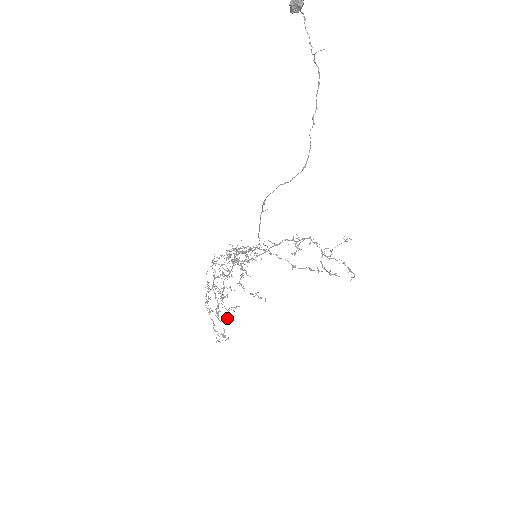
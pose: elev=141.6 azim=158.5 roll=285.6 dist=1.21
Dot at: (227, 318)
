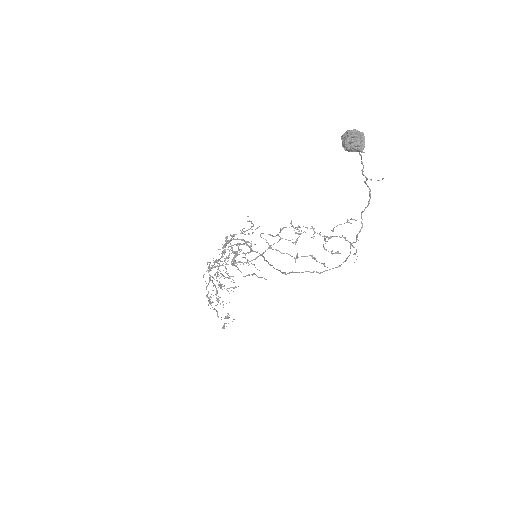
Dot at: (229, 302)
